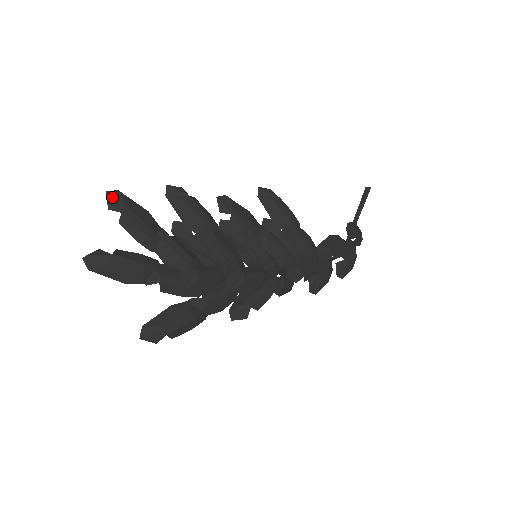
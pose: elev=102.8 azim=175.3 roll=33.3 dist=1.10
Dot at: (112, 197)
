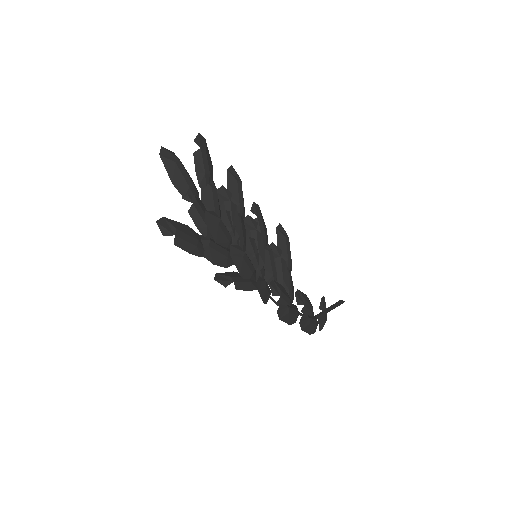
Dot at: (200, 138)
